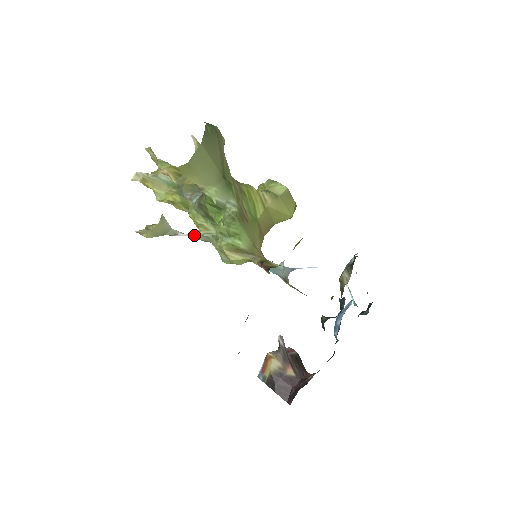
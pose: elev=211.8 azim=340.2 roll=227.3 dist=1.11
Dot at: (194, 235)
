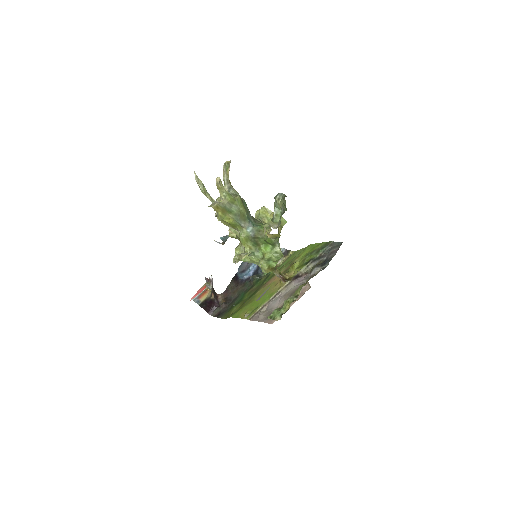
Dot at: occluded
